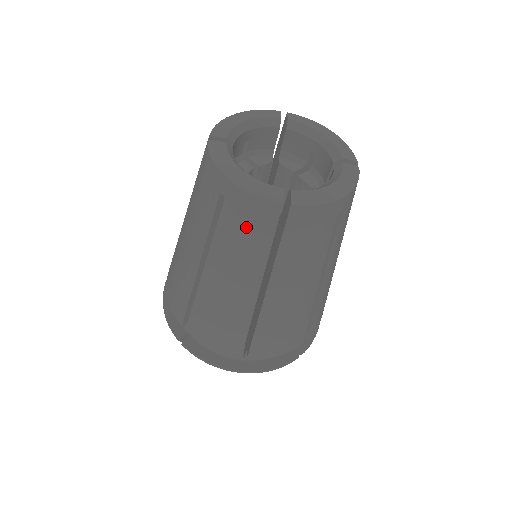
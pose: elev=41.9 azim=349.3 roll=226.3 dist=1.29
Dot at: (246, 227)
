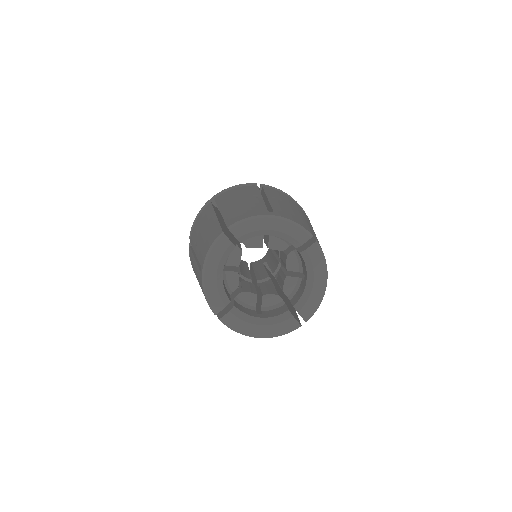
Dot at: occluded
